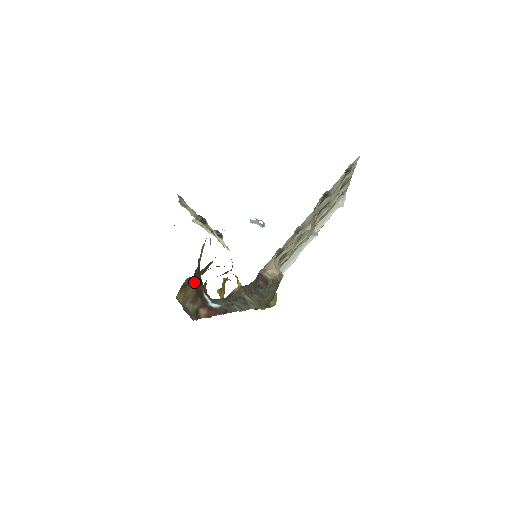
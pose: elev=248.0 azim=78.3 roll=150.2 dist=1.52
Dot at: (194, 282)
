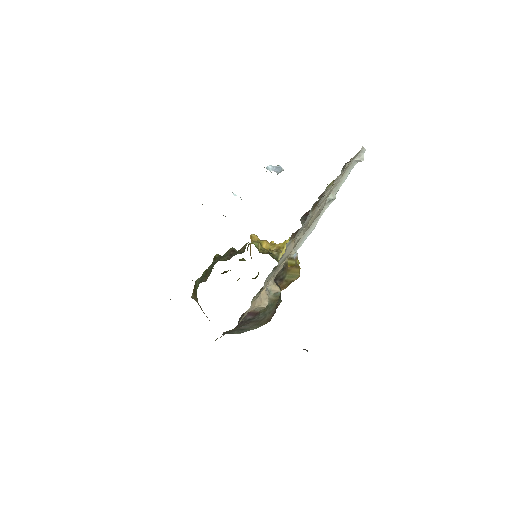
Dot at: occluded
